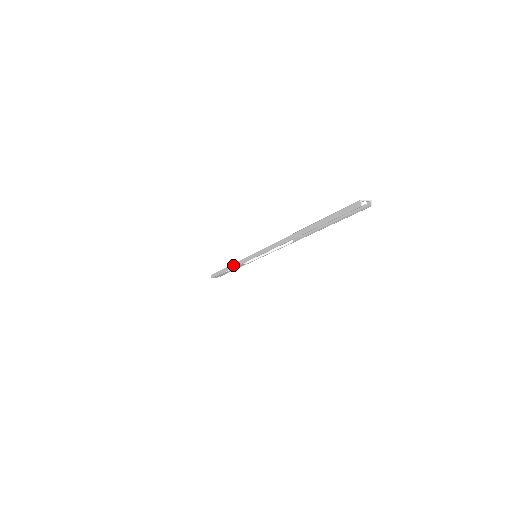
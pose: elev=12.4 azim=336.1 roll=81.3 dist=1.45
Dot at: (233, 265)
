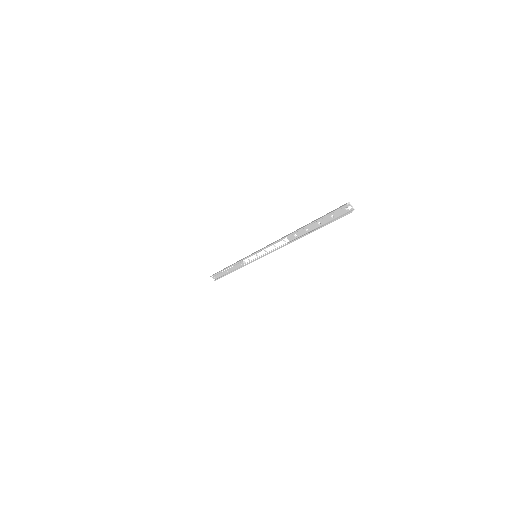
Dot at: (235, 263)
